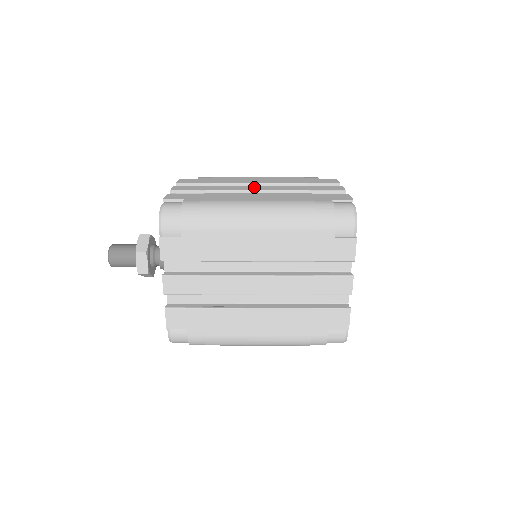
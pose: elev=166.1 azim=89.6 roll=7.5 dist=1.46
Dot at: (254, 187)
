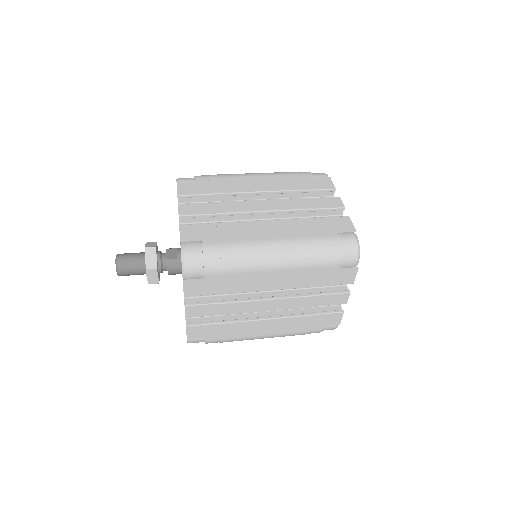
Dot at: (259, 204)
